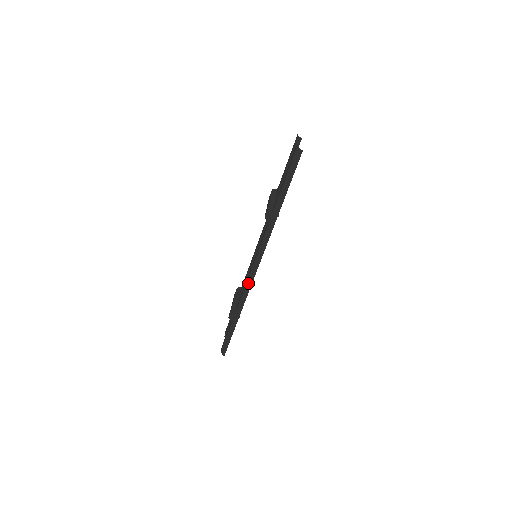
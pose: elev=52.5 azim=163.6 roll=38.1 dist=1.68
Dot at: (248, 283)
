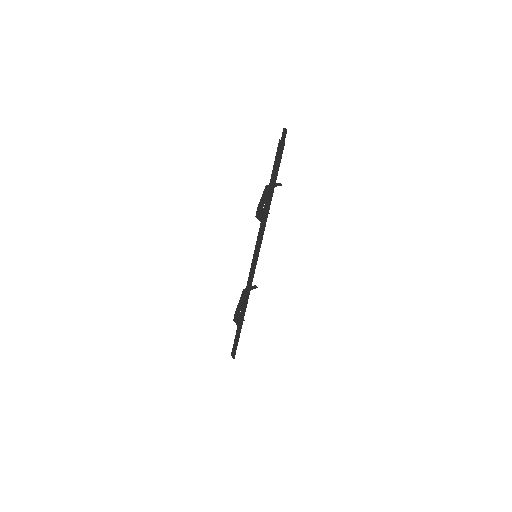
Dot at: (248, 285)
